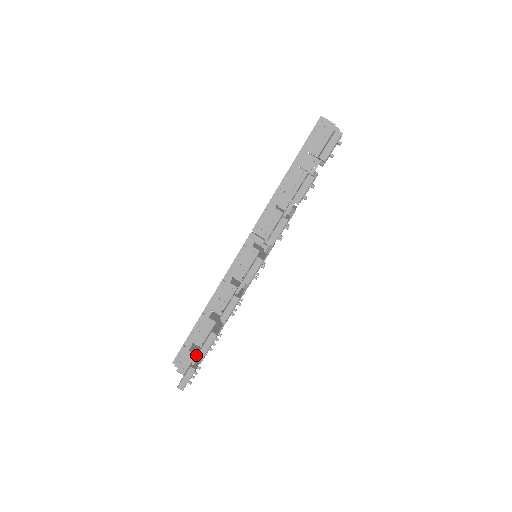
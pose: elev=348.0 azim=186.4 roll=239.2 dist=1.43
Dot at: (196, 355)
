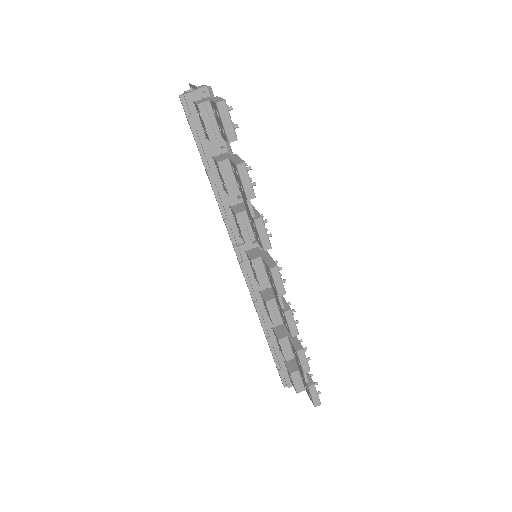
Dot at: (303, 375)
